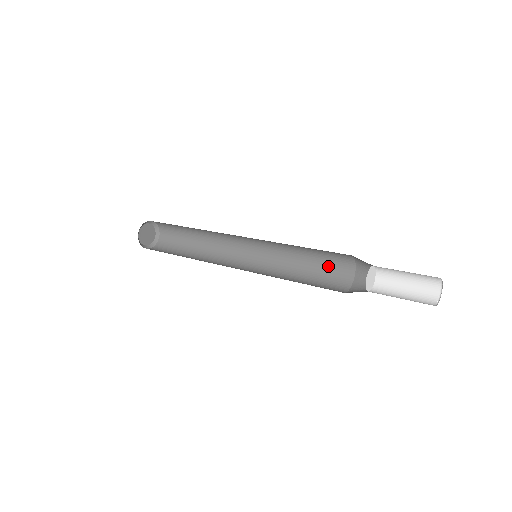
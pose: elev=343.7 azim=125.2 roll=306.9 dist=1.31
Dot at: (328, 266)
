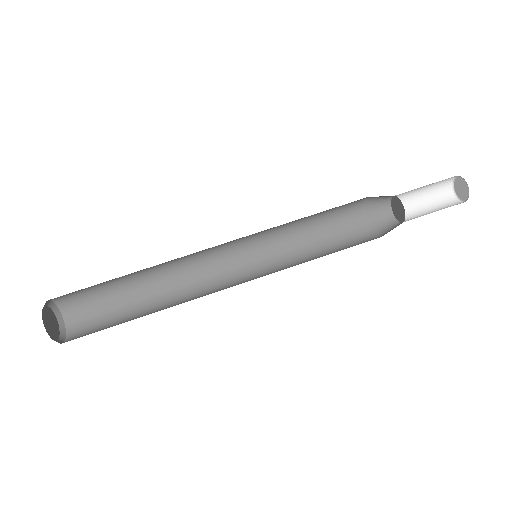
Dot at: occluded
